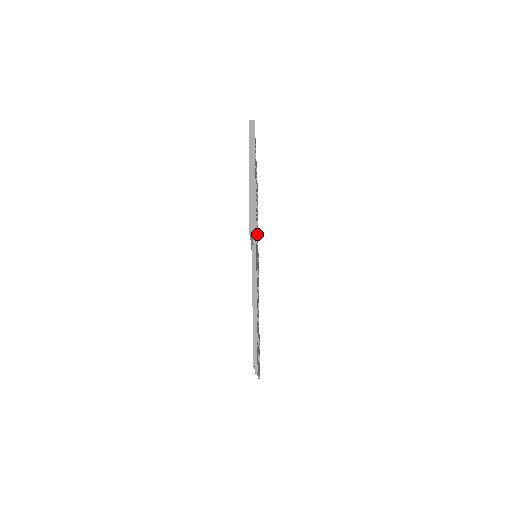
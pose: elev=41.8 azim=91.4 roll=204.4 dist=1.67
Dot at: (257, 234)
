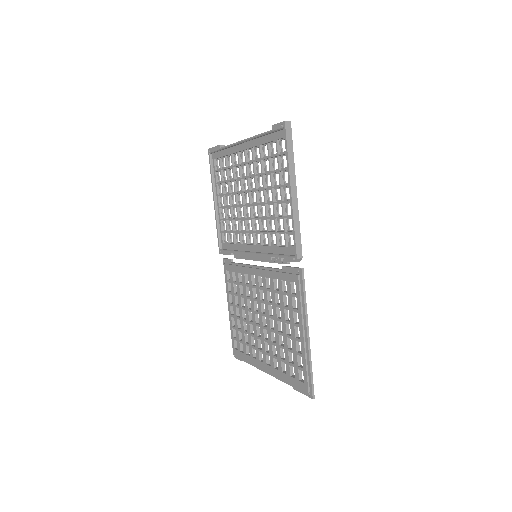
Dot at: occluded
